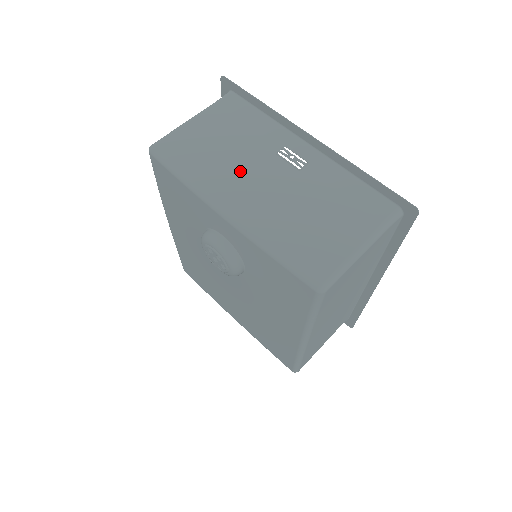
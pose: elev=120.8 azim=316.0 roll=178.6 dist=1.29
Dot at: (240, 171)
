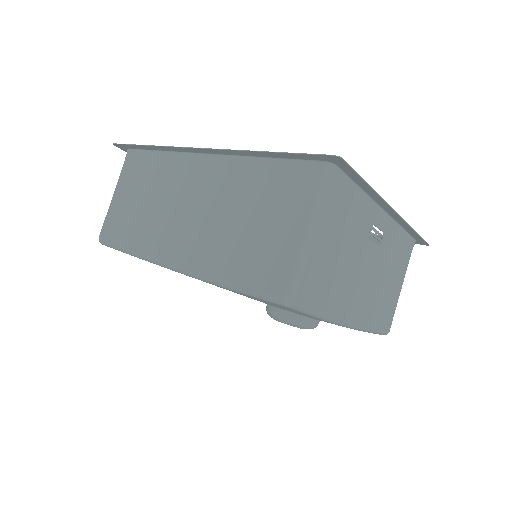
Dot at: (353, 276)
